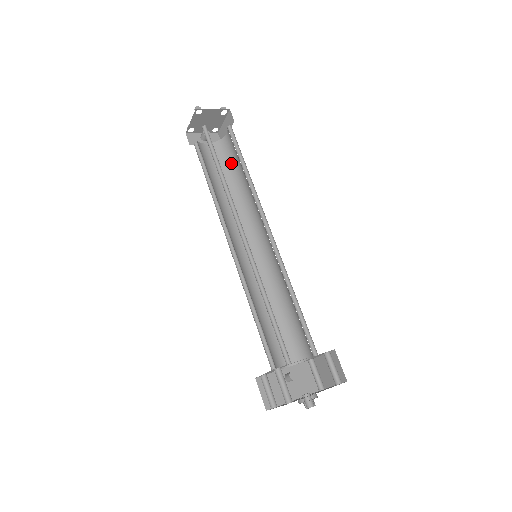
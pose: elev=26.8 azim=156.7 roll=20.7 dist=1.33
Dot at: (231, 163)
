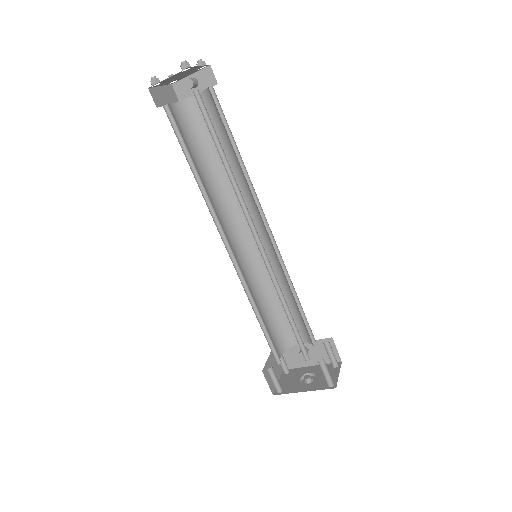
Dot at: (224, 127)
